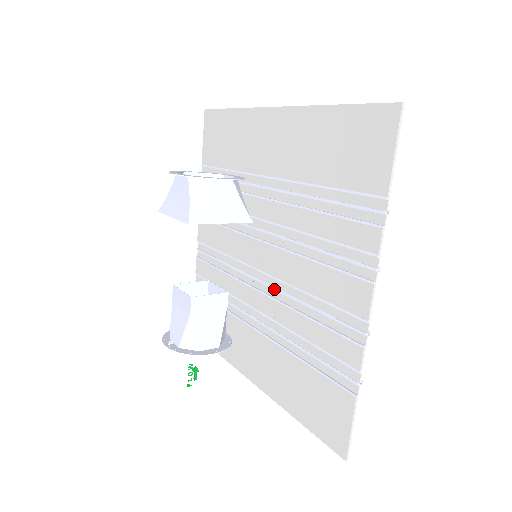
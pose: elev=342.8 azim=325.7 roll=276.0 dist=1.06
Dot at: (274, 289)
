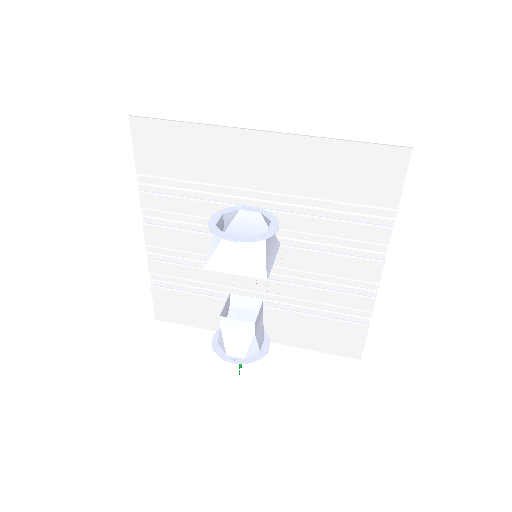
Dot at: (276, 275)
